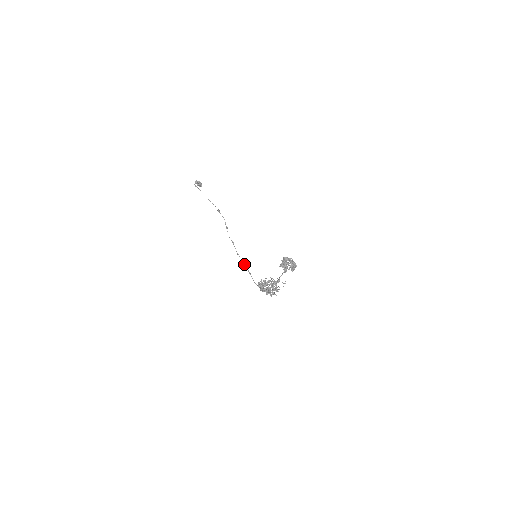
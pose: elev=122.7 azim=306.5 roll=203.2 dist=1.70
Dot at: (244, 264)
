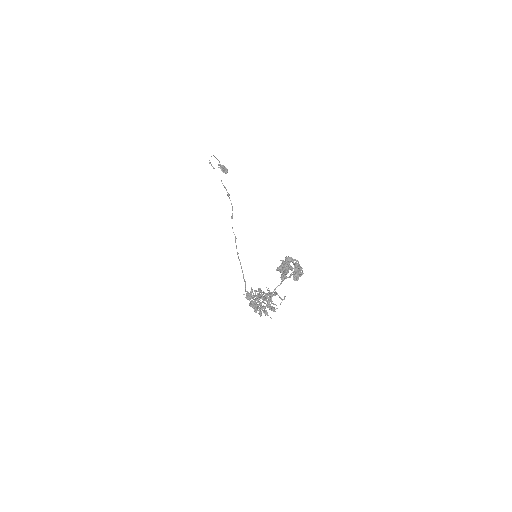
Dot at: (241, 267)
